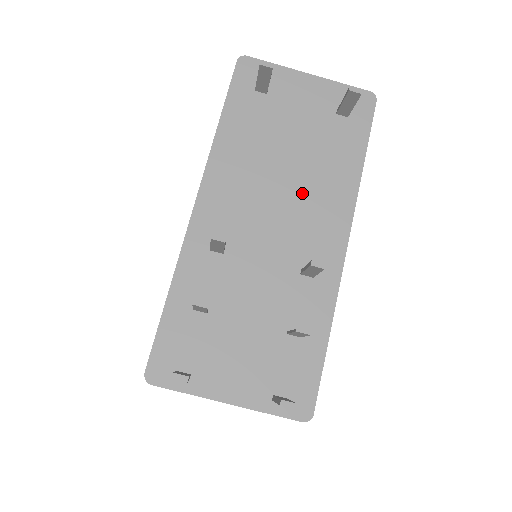
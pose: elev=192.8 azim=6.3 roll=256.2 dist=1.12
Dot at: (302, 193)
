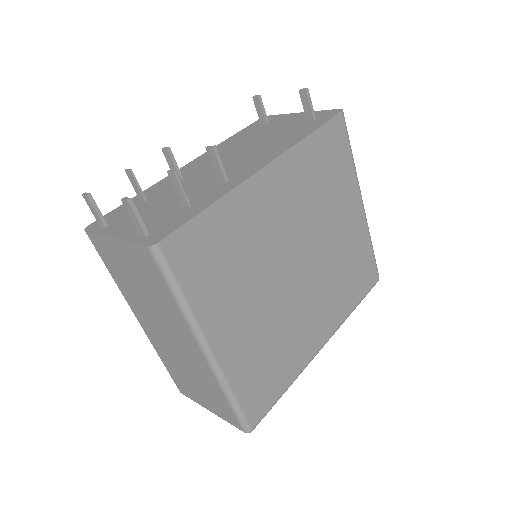
Dot at: (253, 152)
